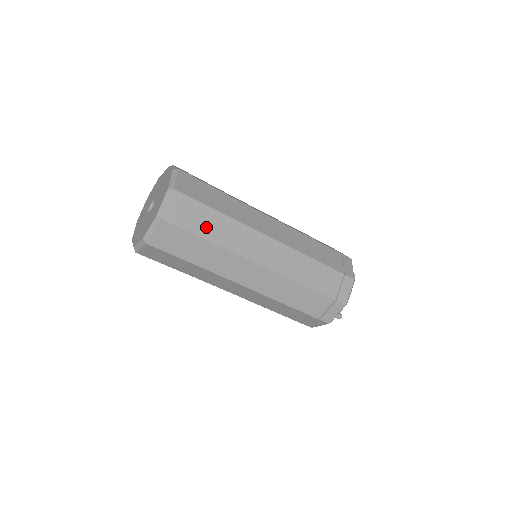
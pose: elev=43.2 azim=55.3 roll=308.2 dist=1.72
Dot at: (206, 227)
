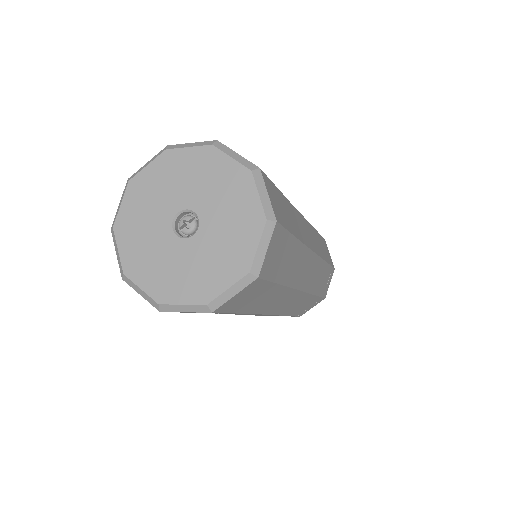
Dot at: (253, 303)
